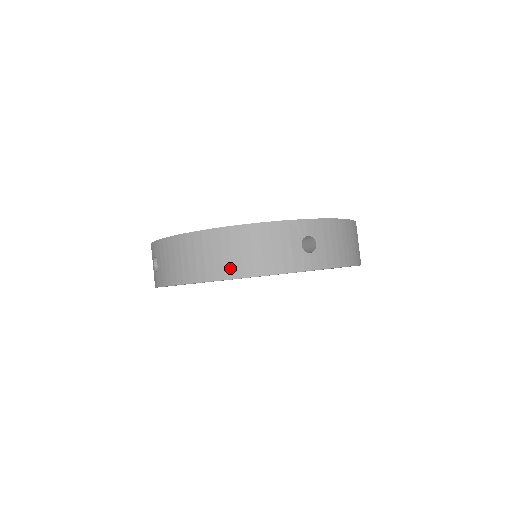
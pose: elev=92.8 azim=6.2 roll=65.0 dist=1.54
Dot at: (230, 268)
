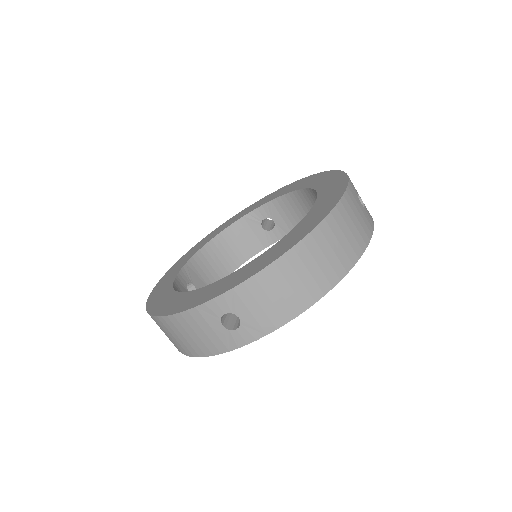
Dot at: (346, 259)
